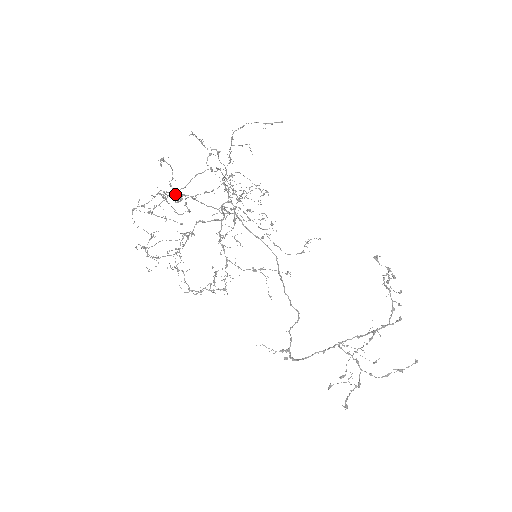
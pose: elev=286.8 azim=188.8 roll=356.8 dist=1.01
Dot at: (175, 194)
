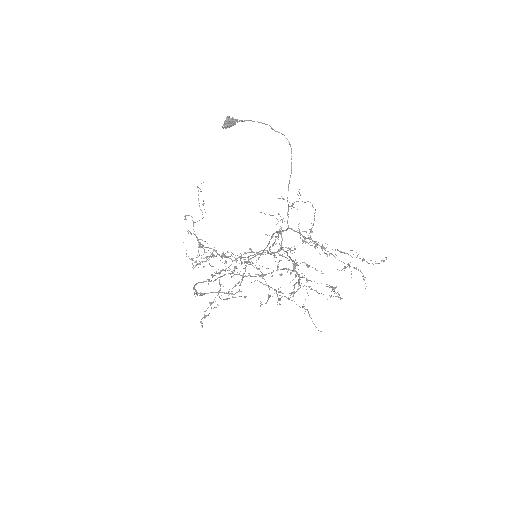
Dot at: (231, 122)
